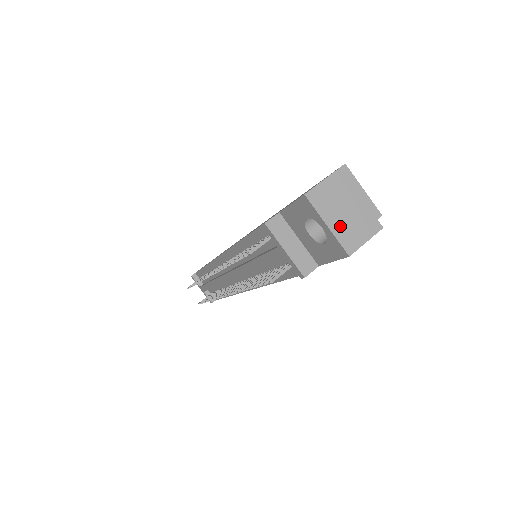
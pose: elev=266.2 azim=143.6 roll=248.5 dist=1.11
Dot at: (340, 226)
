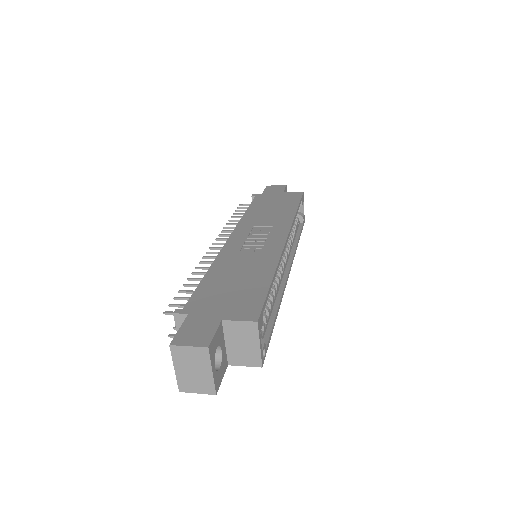
Dot at: (184, 375)
